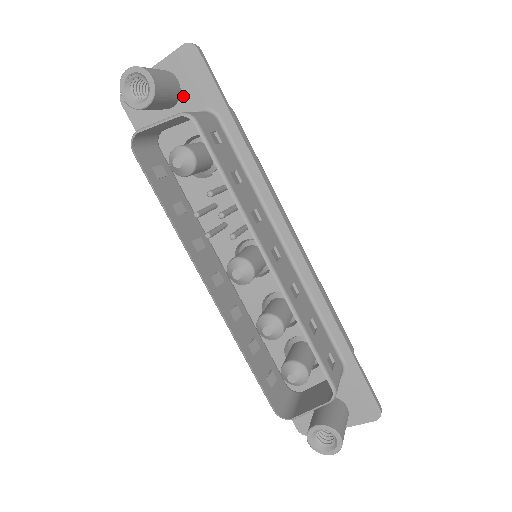
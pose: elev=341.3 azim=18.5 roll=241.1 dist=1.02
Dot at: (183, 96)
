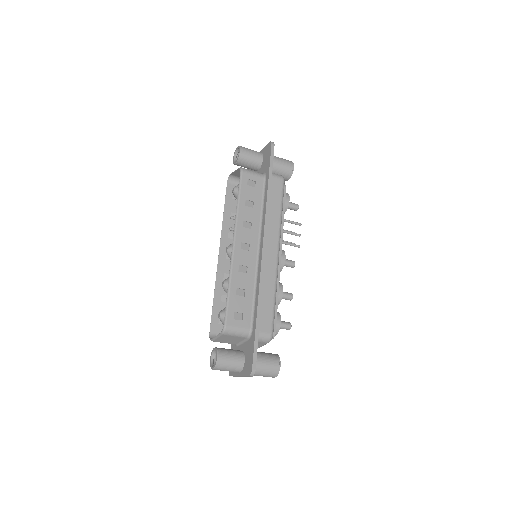
Dot at: (262, 166)
